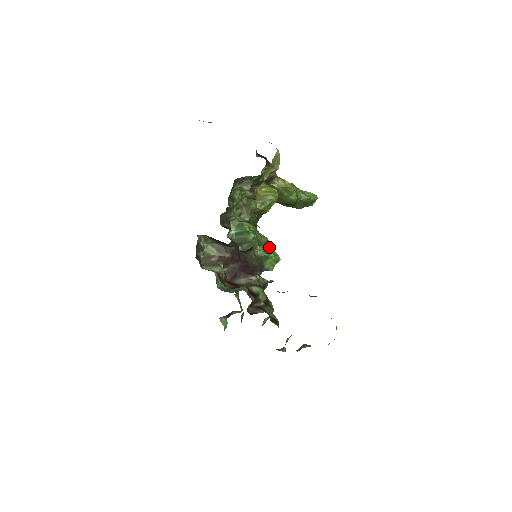
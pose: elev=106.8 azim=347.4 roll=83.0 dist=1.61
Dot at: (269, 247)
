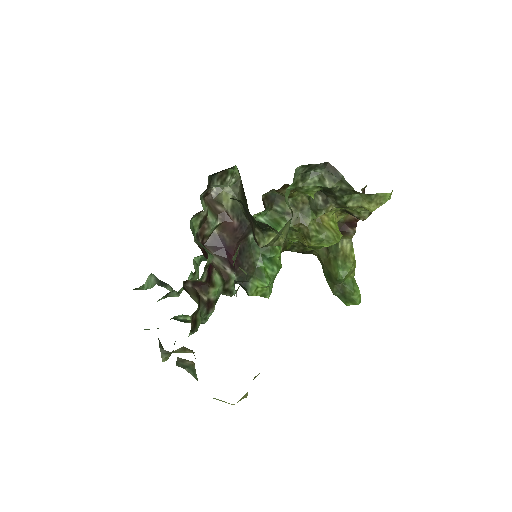
Dot at: (274, 272)
